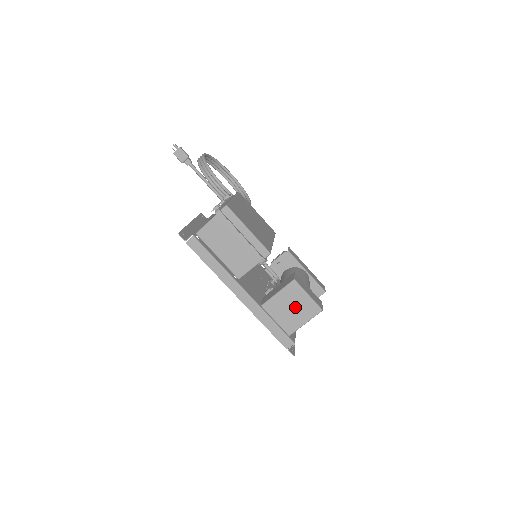
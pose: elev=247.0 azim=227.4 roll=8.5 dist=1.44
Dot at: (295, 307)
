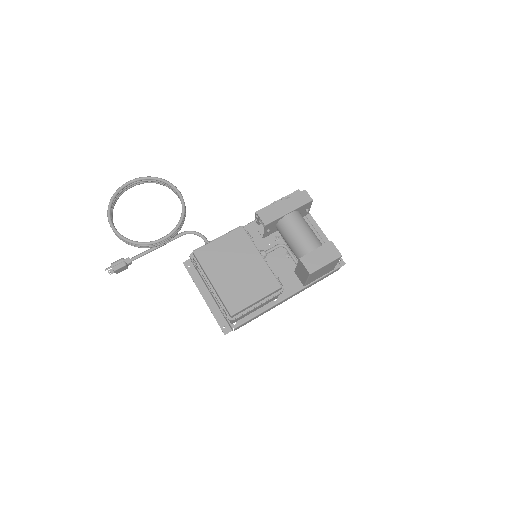
Dot at: (324, 270)
